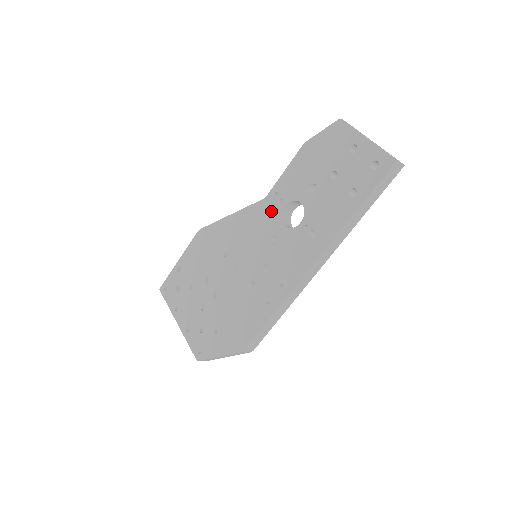
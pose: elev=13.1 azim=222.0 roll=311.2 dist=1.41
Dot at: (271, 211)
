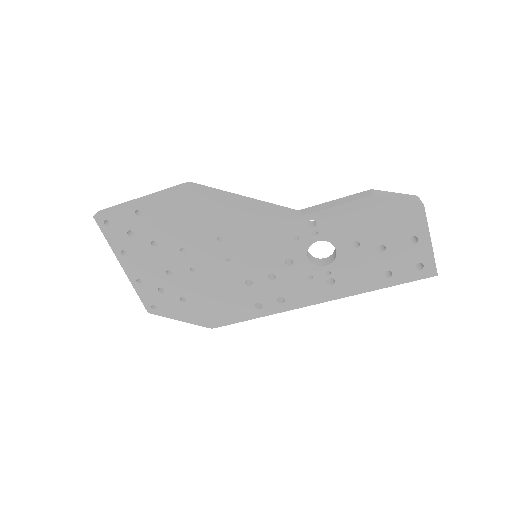
Dot at: (299, 235)
